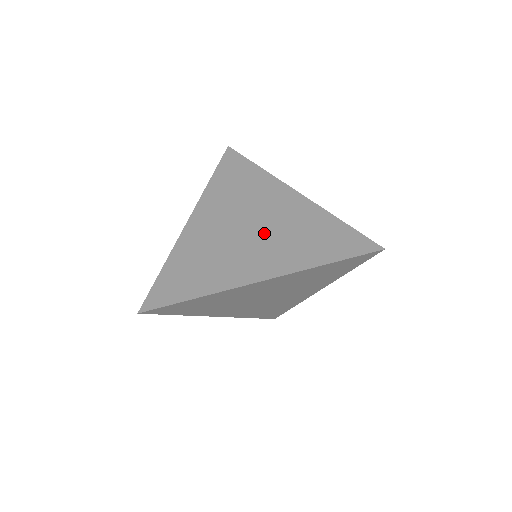
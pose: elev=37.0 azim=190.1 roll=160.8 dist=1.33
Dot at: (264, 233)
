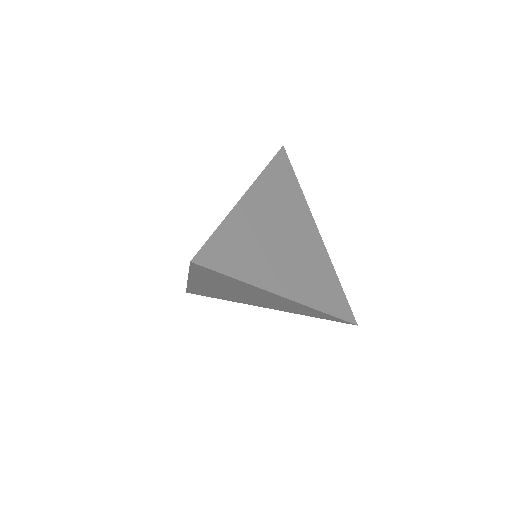
Dot at: (296, 255)
